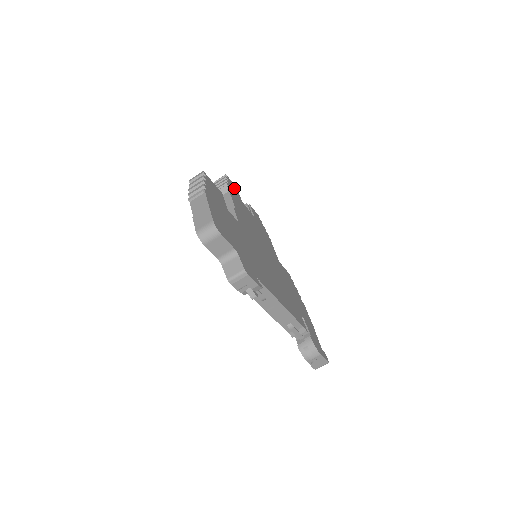
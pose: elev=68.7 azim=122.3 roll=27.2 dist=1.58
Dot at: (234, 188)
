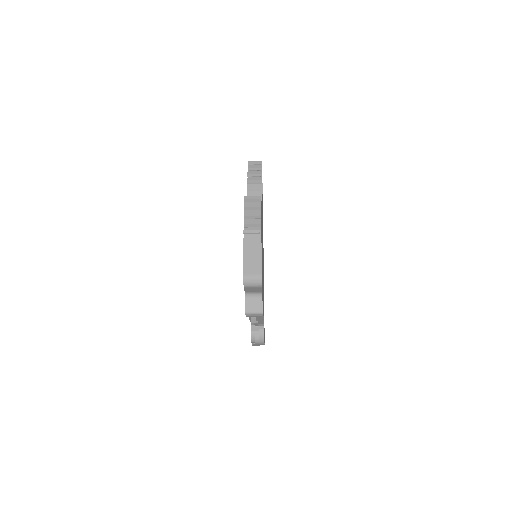
Dot at: occluded
